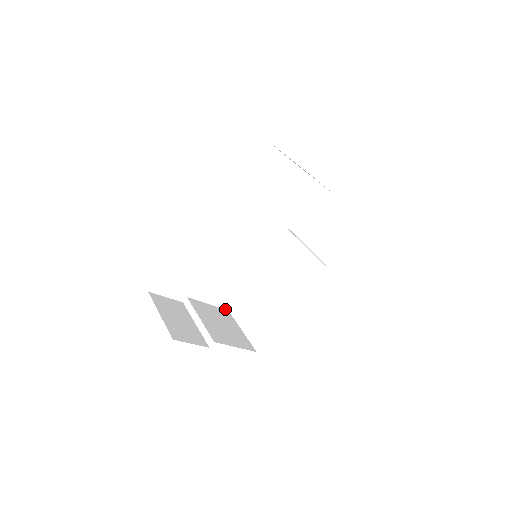
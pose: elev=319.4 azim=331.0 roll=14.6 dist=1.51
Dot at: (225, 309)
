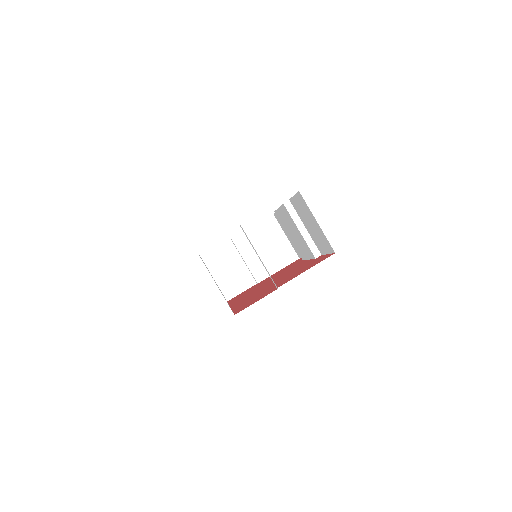
Dot at: (270, 216)
